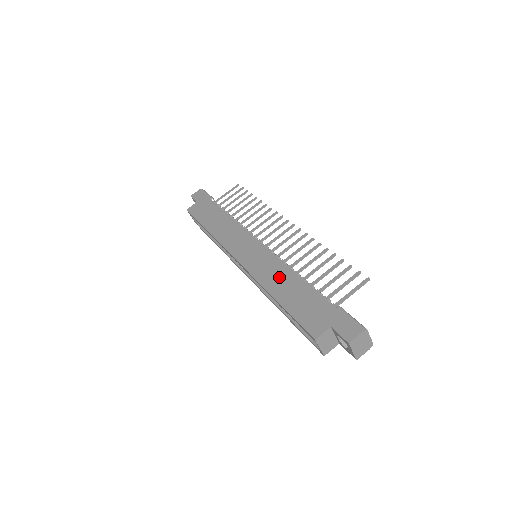
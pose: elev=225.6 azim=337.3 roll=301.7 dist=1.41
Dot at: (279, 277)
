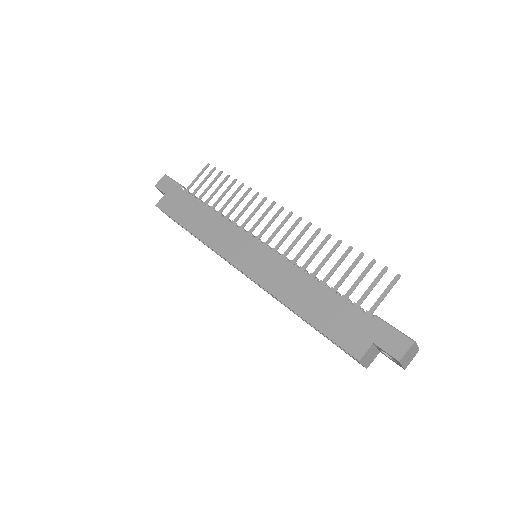
Dot at: (294, 285)
